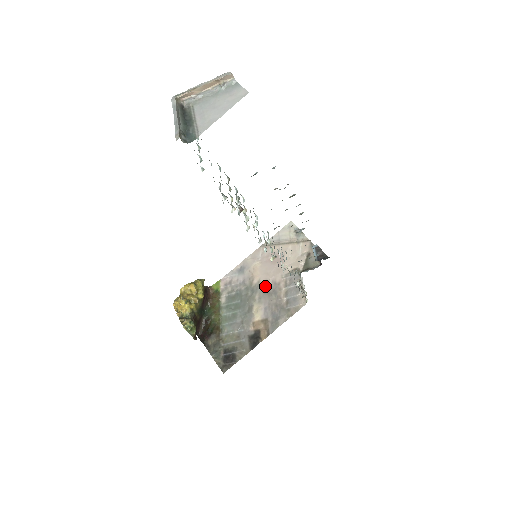
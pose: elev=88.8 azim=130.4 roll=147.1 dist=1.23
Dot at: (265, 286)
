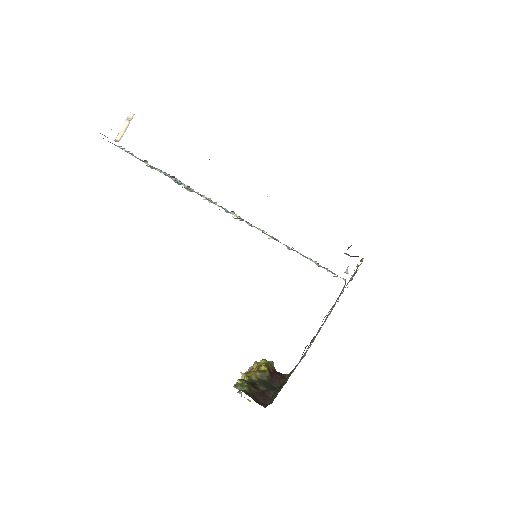
Dot at: occluded
